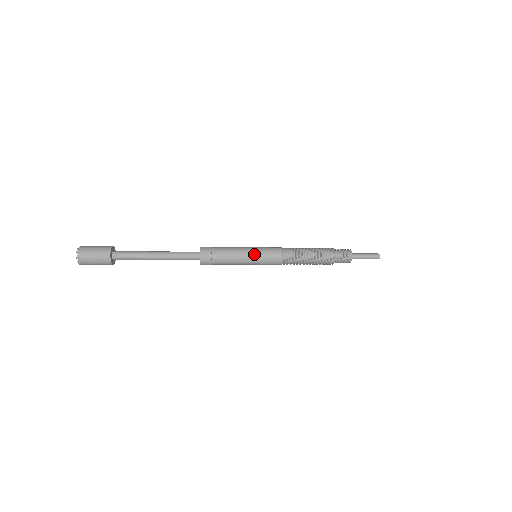
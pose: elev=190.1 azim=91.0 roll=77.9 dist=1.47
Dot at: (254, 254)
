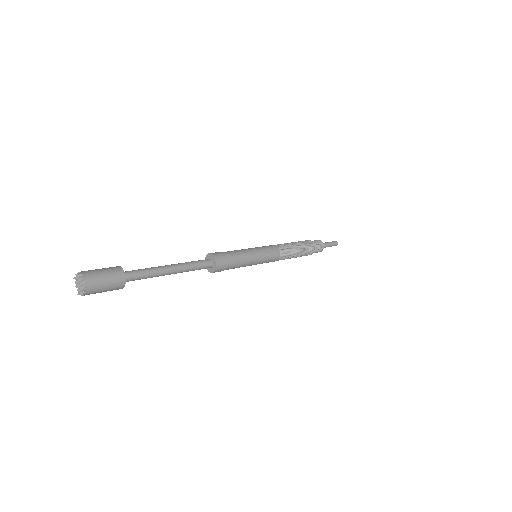
Dot at: (259, 261)
